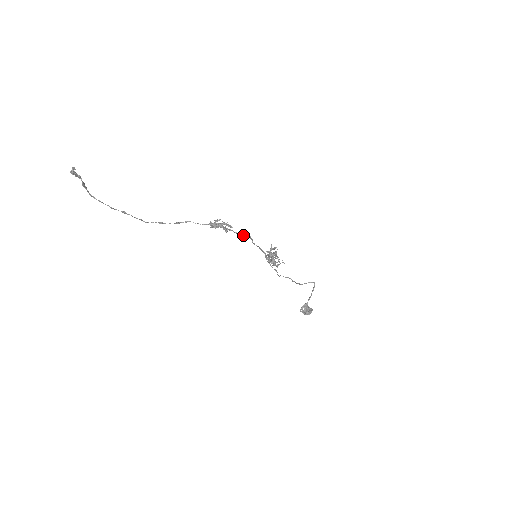
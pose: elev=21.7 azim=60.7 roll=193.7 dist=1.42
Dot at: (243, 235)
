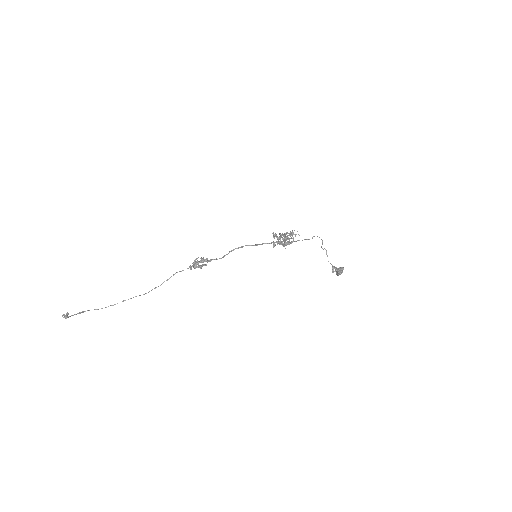
Dot at: (227, 254)
